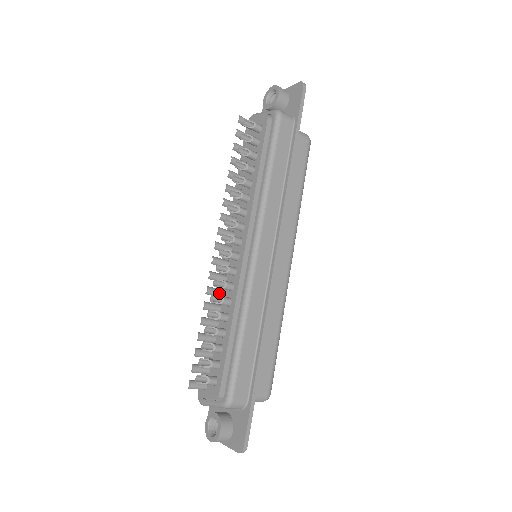
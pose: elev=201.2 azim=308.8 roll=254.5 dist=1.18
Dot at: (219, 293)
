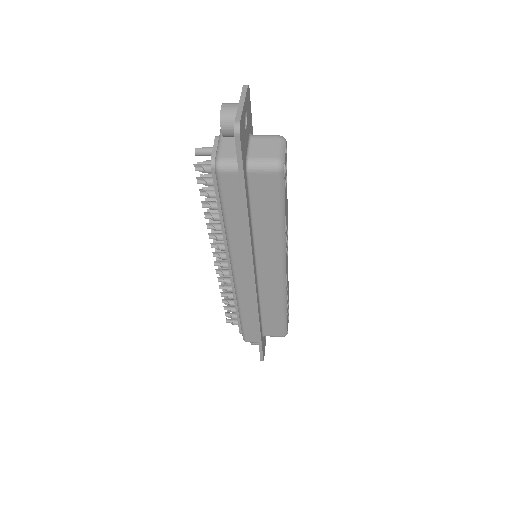
Dot at: occluded
